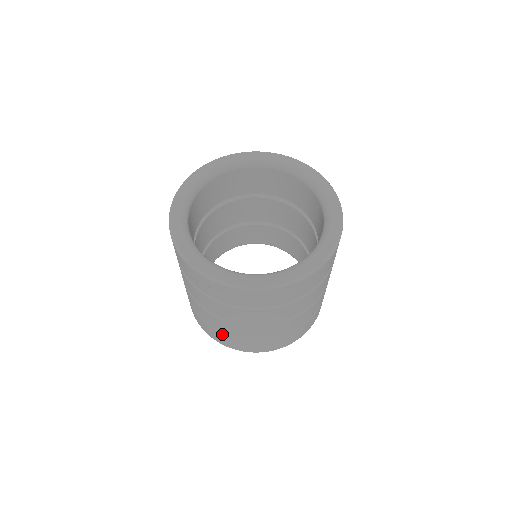
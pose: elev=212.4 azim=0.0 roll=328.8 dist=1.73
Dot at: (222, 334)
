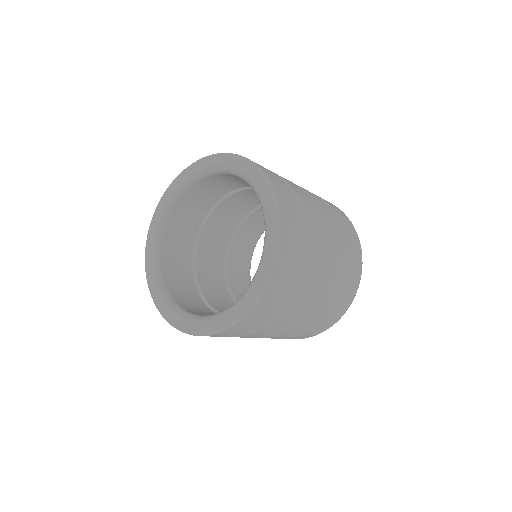
Dot at: (293, 337)
